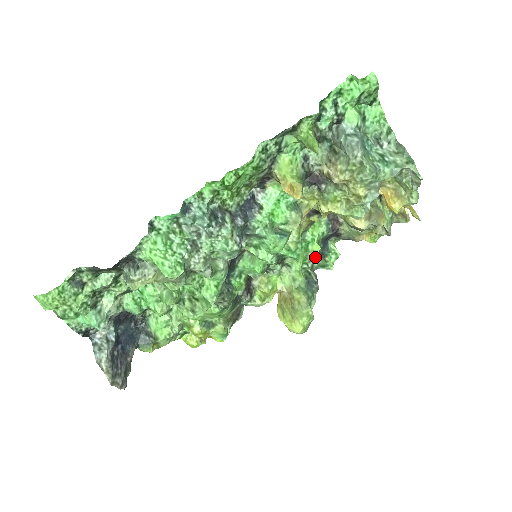
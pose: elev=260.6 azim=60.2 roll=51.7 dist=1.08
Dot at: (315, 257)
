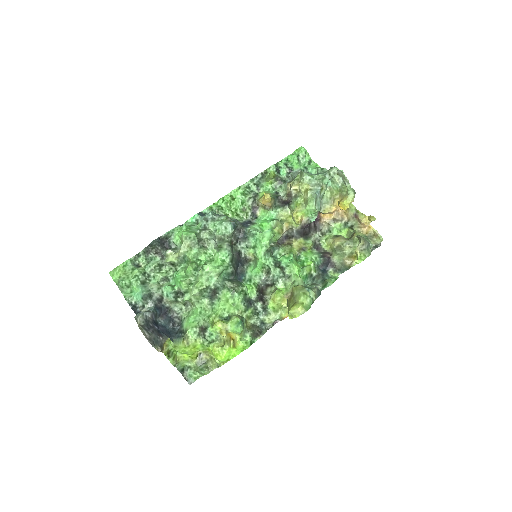
Dot at: (319, 285)
